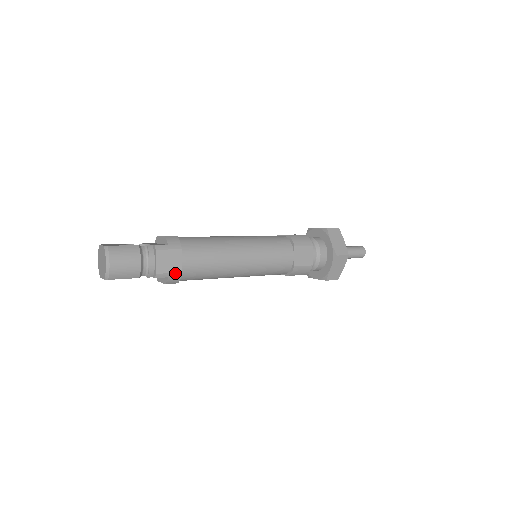
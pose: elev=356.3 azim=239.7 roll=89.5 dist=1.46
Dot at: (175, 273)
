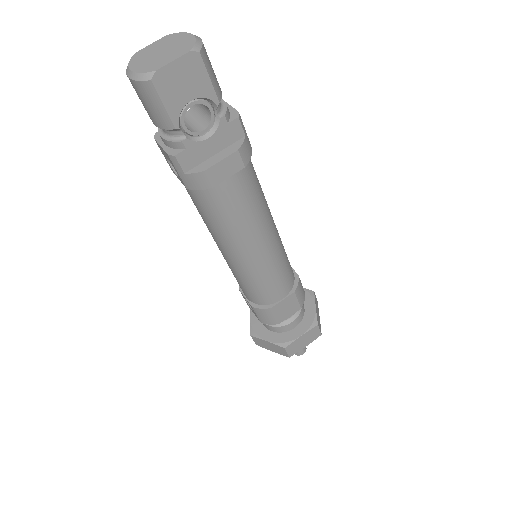
Dot at: (248, 140)
